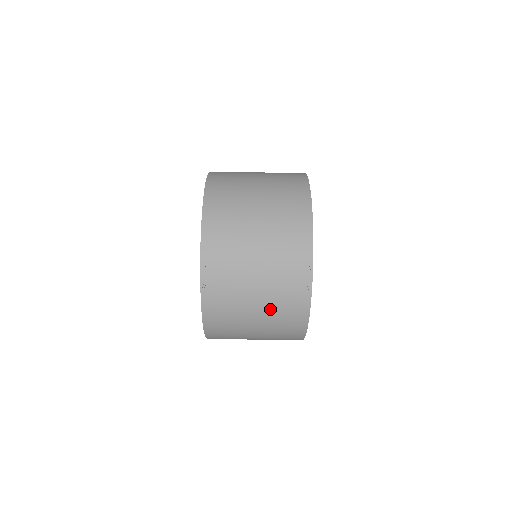
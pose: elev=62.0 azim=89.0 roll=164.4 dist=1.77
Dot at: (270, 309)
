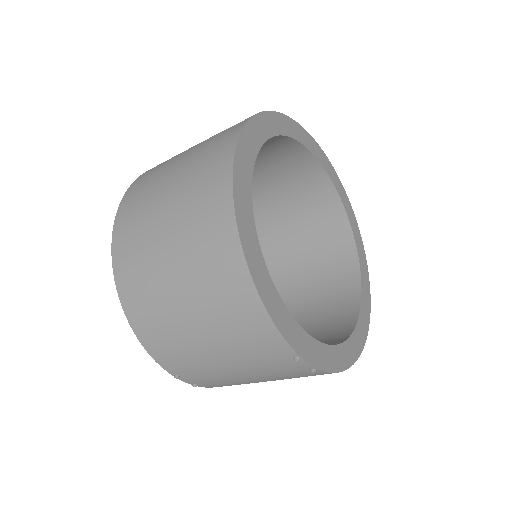
Dot at: occluded
